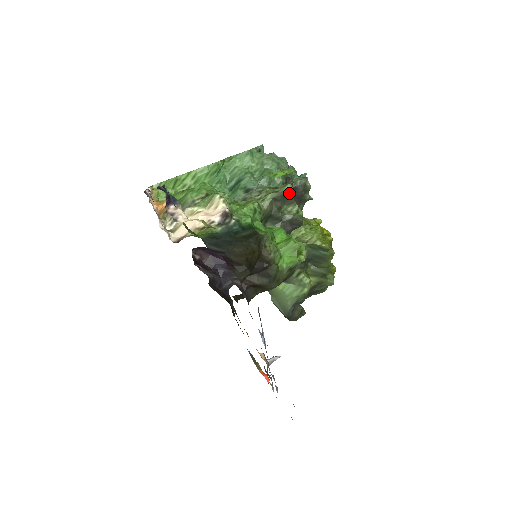
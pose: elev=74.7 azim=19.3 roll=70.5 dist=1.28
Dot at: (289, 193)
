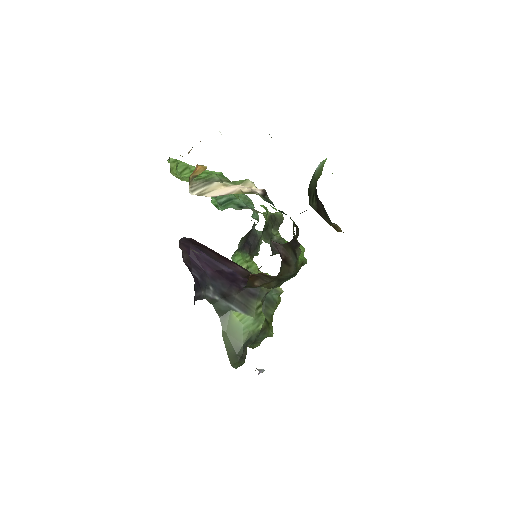
Dot at: (279, 219)
